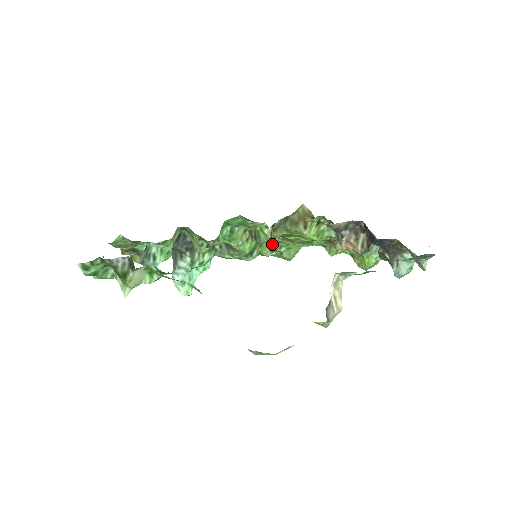
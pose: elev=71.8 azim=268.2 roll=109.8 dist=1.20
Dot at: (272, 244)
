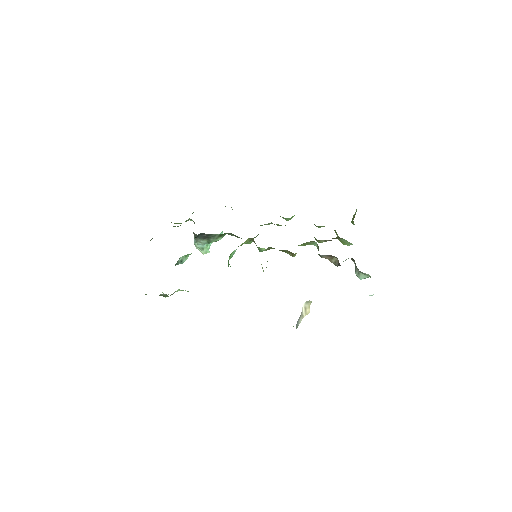
Dot at: occluded
